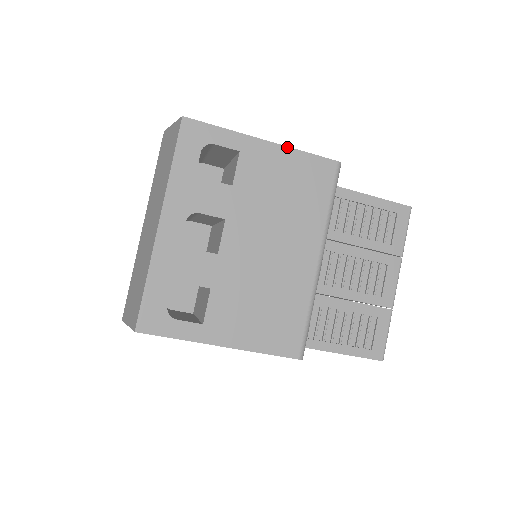
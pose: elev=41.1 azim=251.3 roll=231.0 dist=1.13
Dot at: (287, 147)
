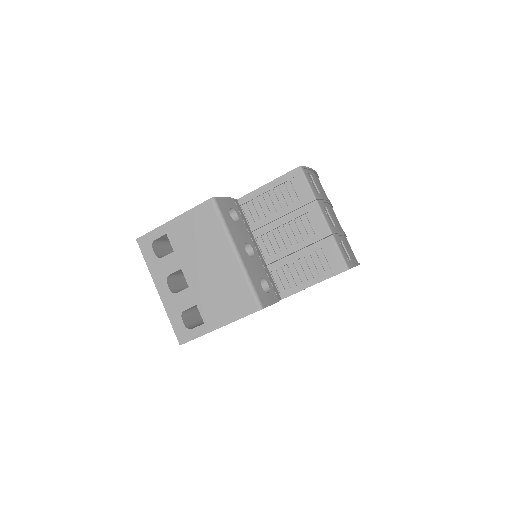
Dot at: (184, 213)
